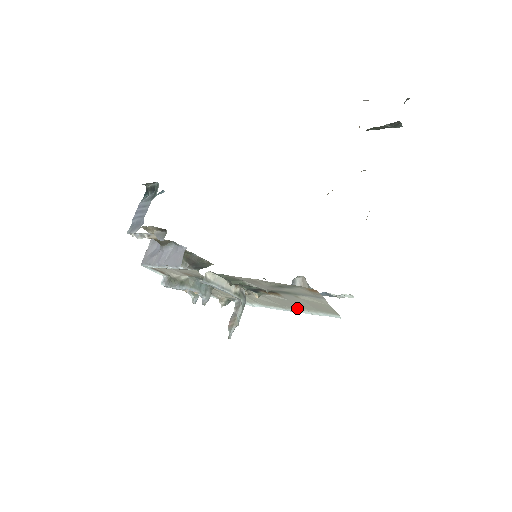
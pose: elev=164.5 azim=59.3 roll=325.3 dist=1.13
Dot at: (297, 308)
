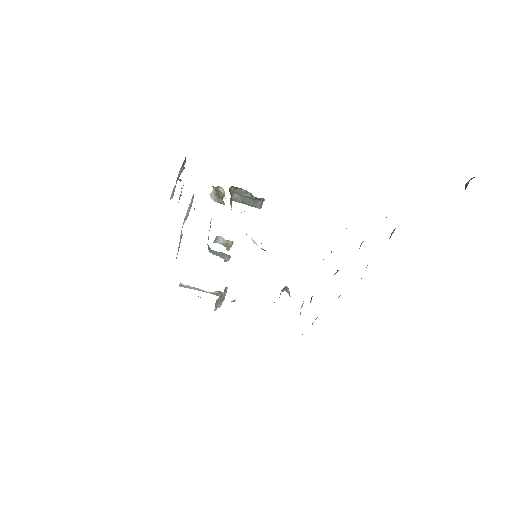
Dot at: occluded
